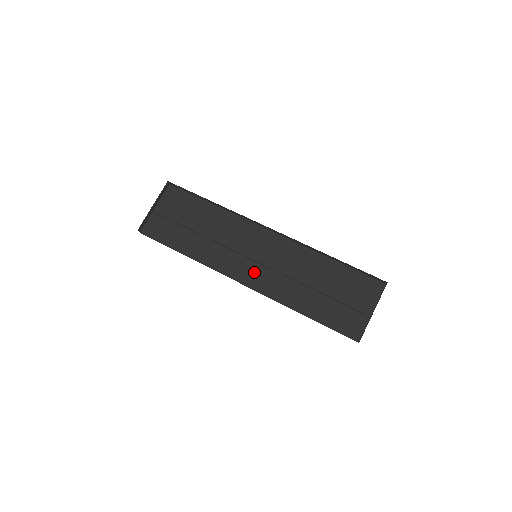
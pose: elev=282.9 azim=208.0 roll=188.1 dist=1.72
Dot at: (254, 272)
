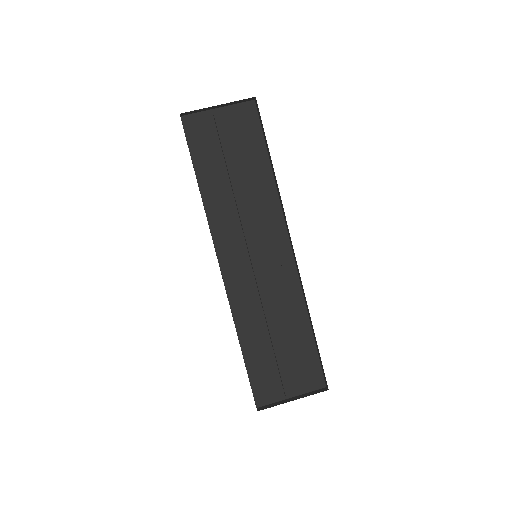
Dot at: (240, 266)
